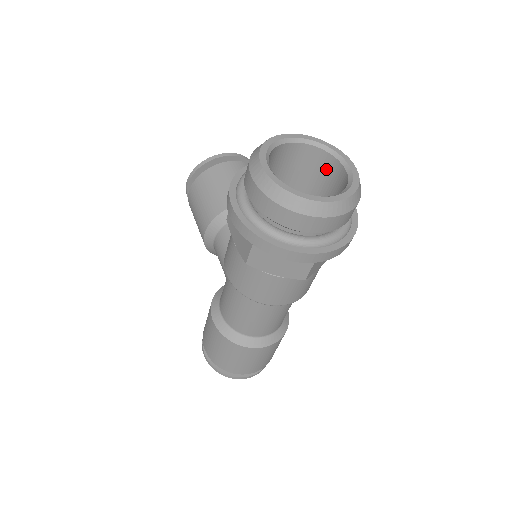
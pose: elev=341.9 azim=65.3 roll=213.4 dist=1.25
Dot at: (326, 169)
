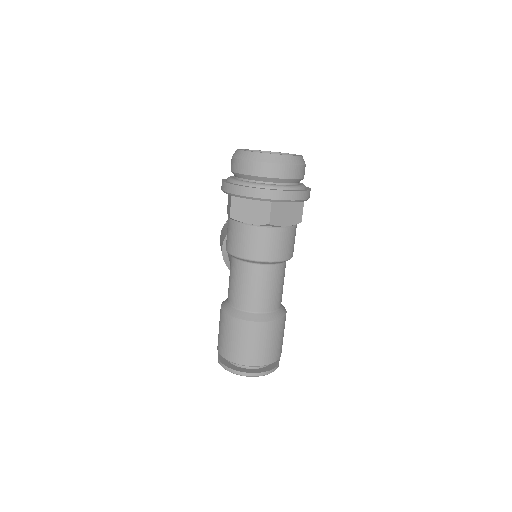
Dot at: occluded
